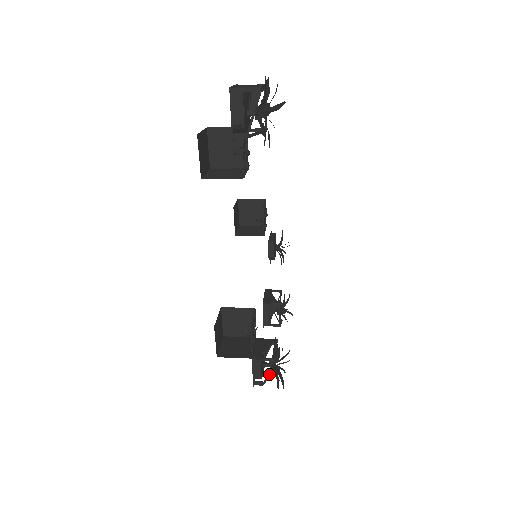
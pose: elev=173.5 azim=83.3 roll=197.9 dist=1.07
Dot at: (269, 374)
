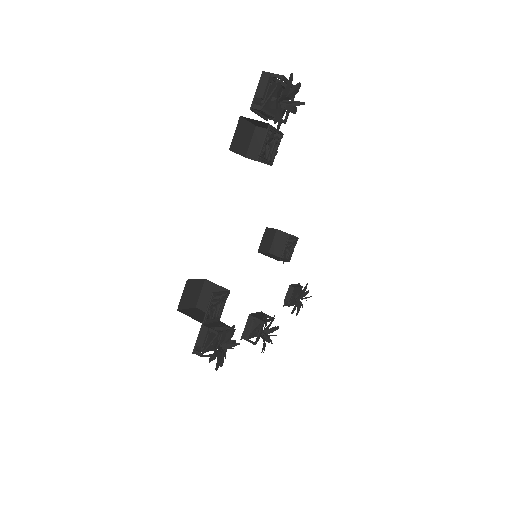
Dot at: occluded
